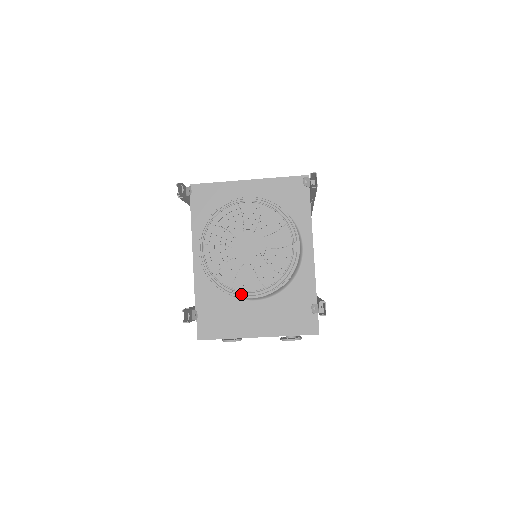
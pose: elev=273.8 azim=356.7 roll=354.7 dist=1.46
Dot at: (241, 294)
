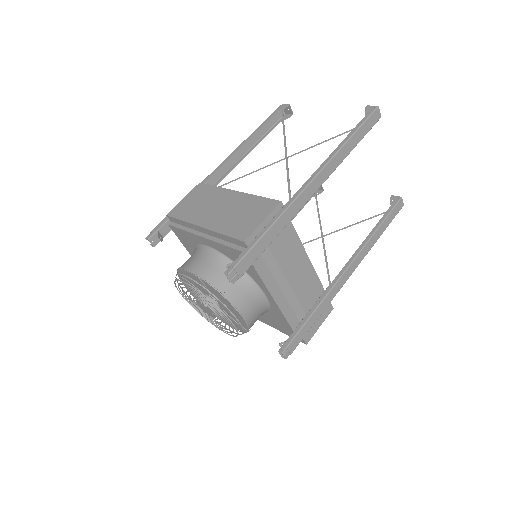
Dot at: occluded
